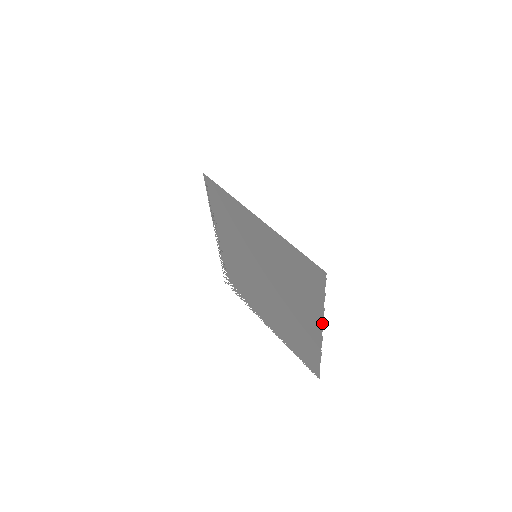
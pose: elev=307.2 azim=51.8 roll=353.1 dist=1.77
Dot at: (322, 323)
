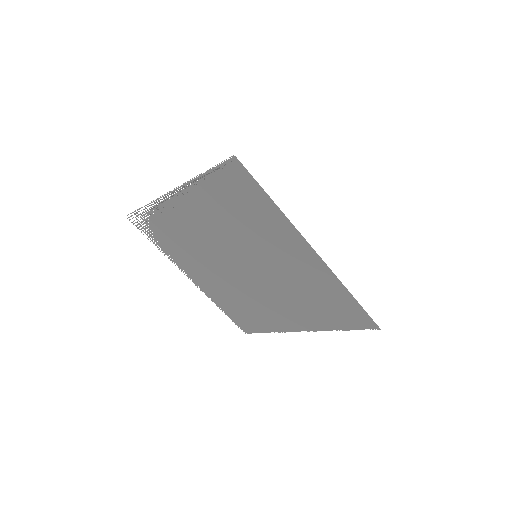
Dot at: (314, 330)
